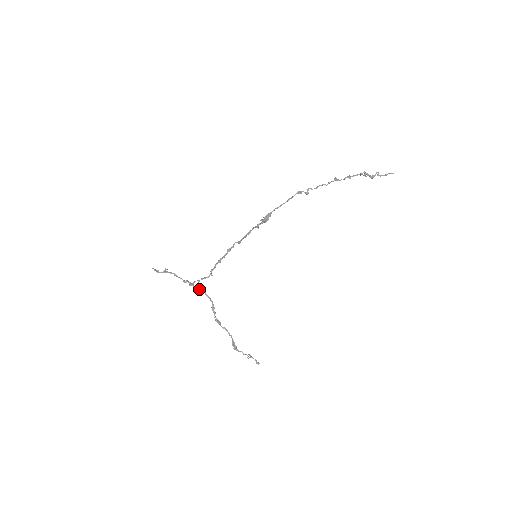
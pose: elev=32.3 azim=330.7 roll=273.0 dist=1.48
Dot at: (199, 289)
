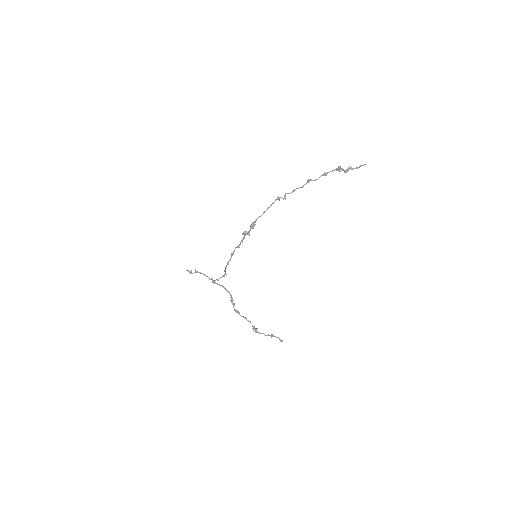
Dot at: occluded
